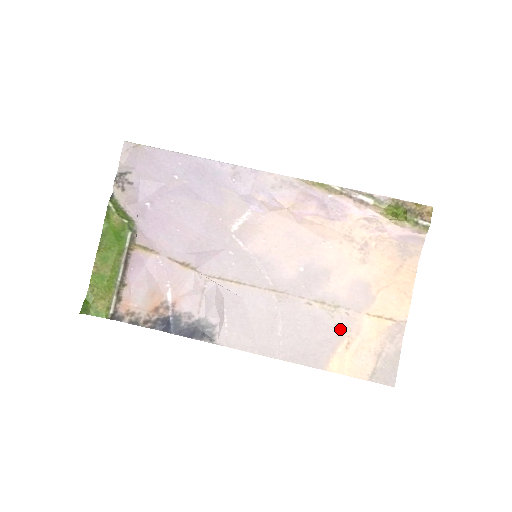
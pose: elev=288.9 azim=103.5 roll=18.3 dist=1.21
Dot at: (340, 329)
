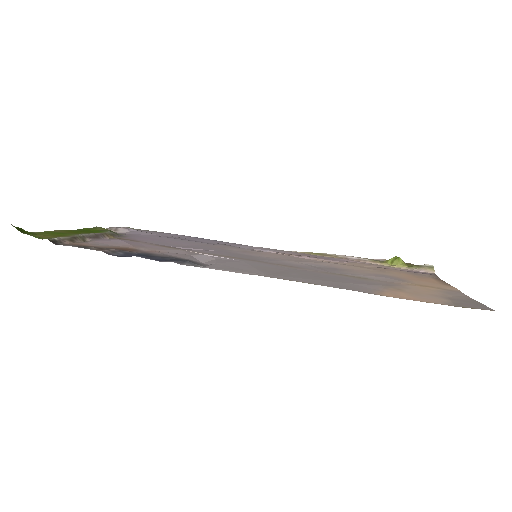
Dot at: (378, 284)
